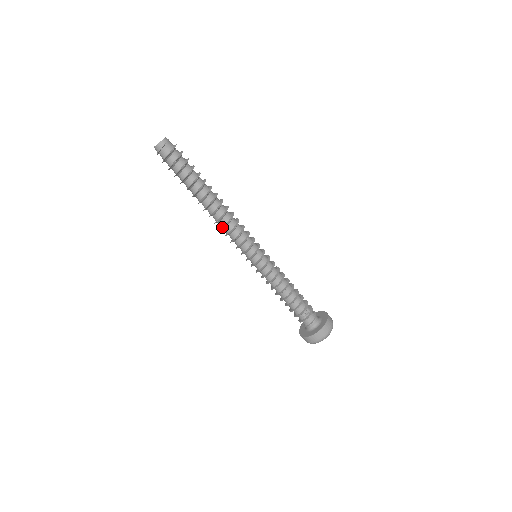
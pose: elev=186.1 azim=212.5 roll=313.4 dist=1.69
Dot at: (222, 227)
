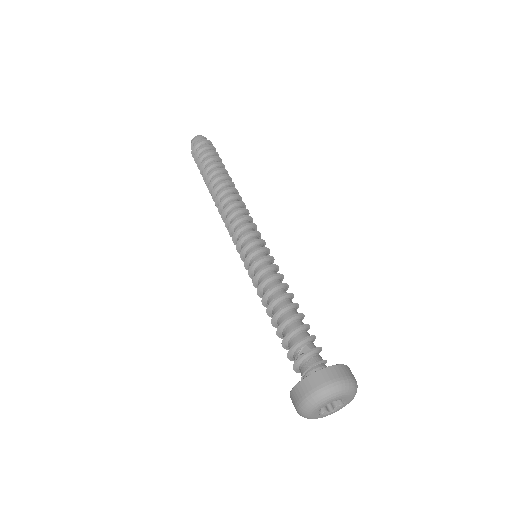
Dot at: (223, 215)
